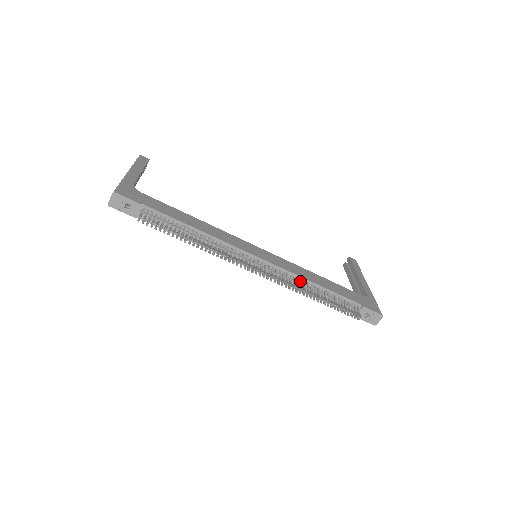
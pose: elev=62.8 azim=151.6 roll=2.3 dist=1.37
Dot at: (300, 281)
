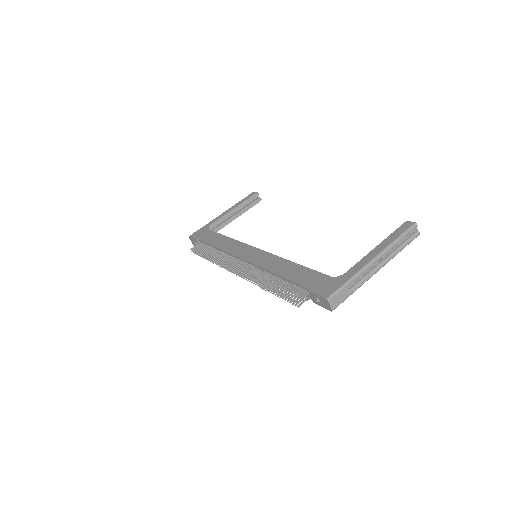
Dot at: (265, 273)
